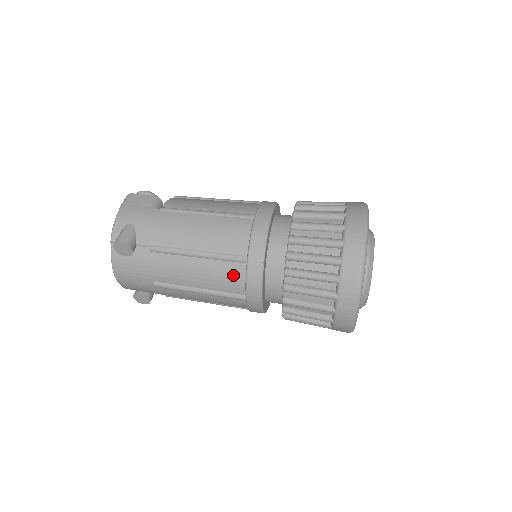
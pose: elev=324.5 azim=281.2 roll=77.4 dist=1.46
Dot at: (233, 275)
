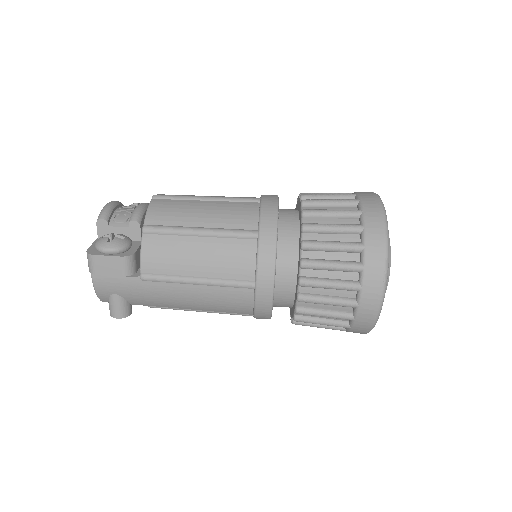
Dot at: occluded
